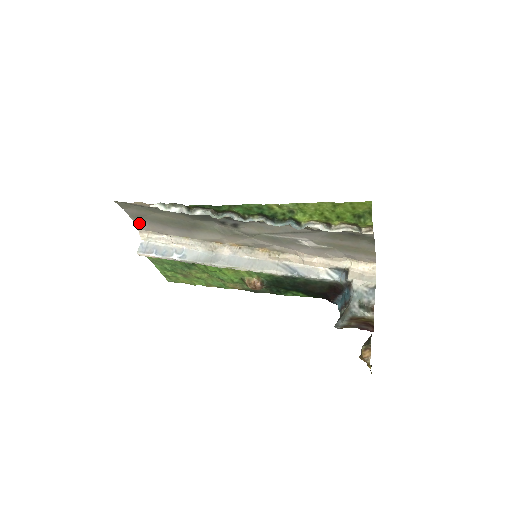
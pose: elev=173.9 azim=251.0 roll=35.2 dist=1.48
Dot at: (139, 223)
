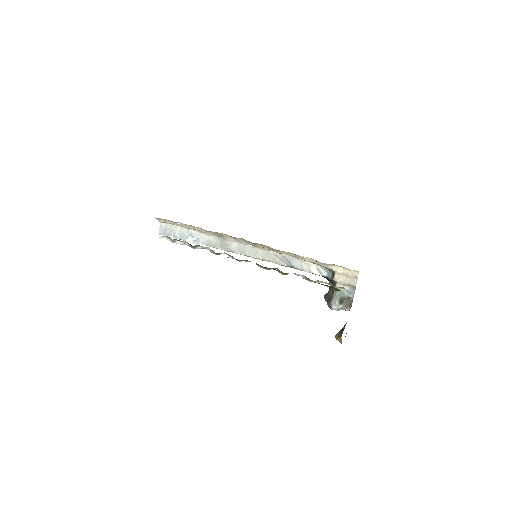
Dot at: occluded
